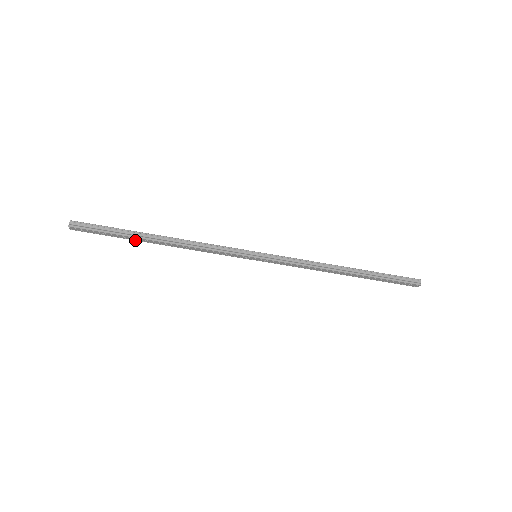
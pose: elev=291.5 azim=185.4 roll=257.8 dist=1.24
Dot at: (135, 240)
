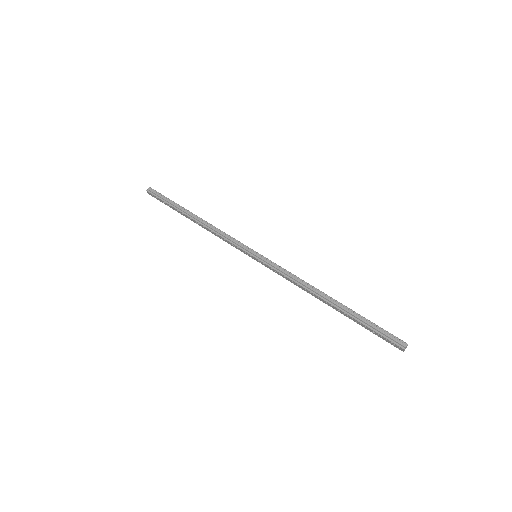
Dot at: (181, 214)
